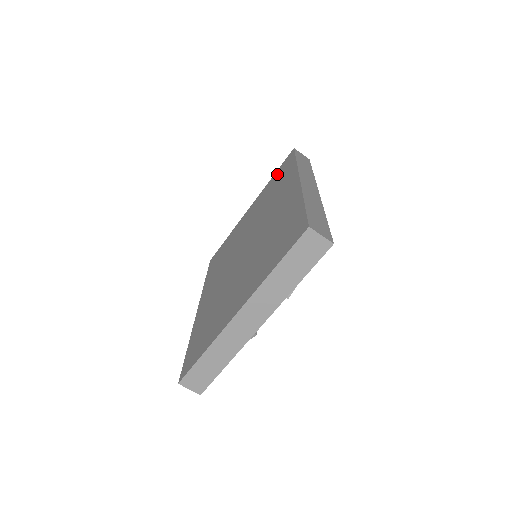
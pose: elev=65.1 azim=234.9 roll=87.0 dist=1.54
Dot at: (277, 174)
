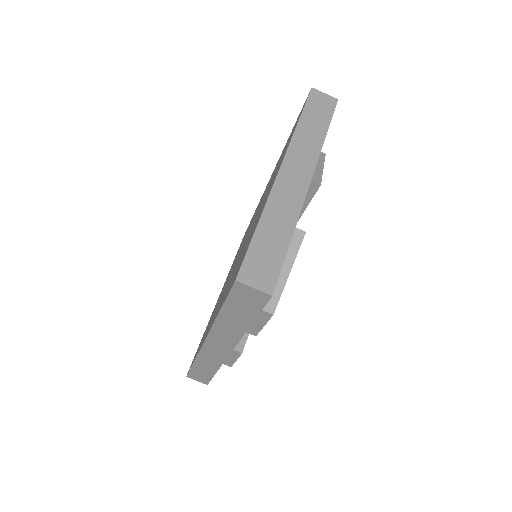
Dot at: occluded
